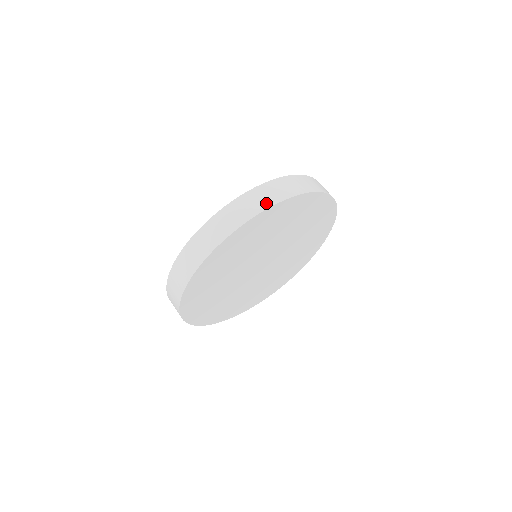
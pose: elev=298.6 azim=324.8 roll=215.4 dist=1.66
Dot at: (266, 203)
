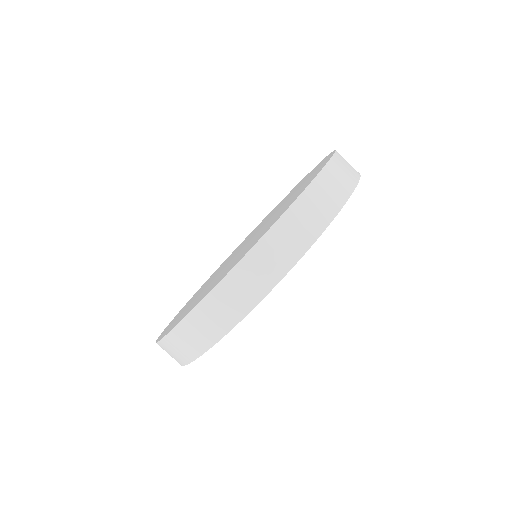
Dot at: (352, 179)
